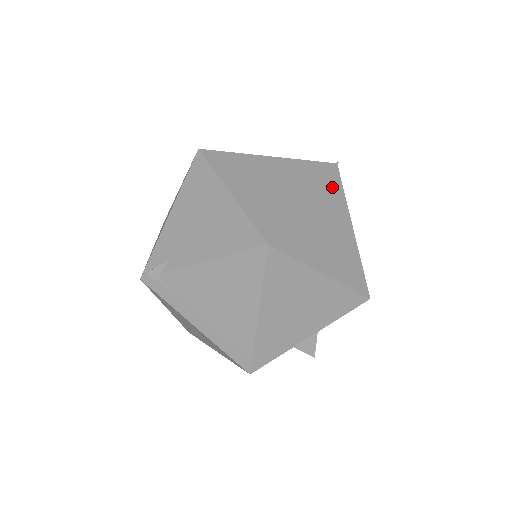
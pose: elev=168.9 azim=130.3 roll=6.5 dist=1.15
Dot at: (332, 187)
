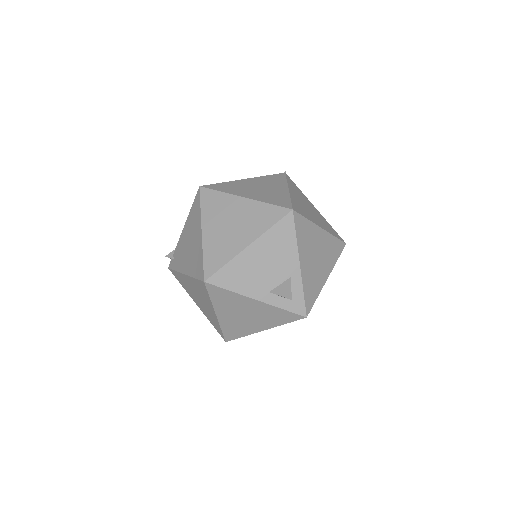
Dot at: (274, 178)
